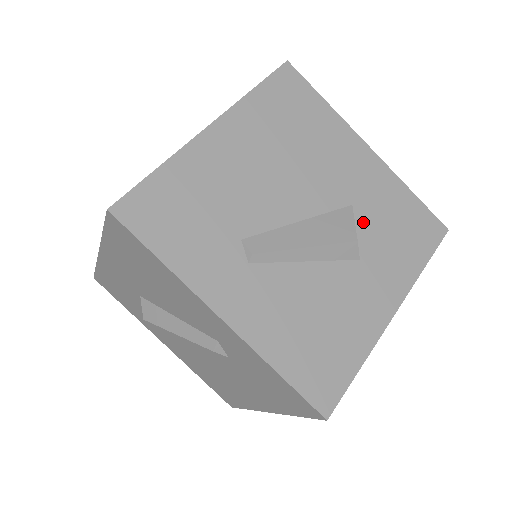
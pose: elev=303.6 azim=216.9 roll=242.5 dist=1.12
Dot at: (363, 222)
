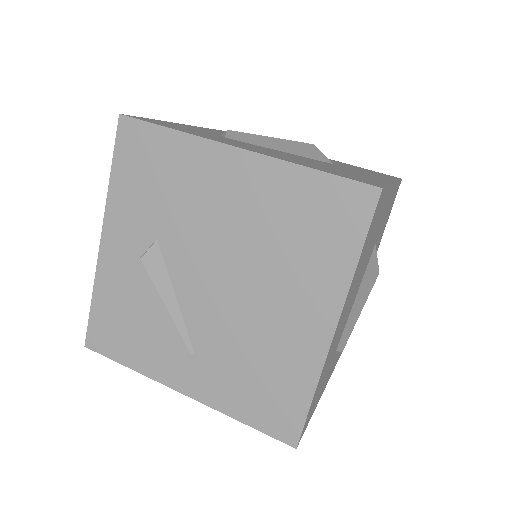
Dot at: occluded
